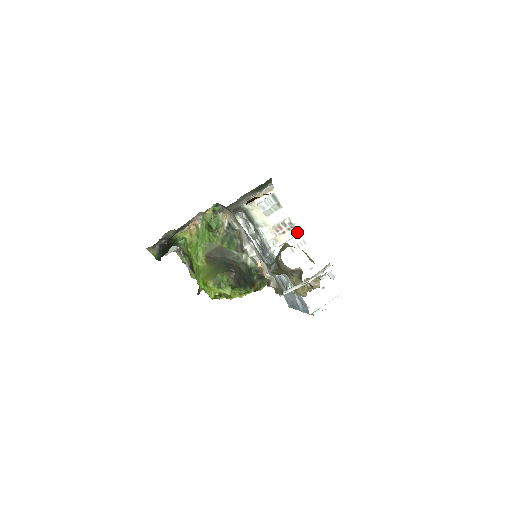
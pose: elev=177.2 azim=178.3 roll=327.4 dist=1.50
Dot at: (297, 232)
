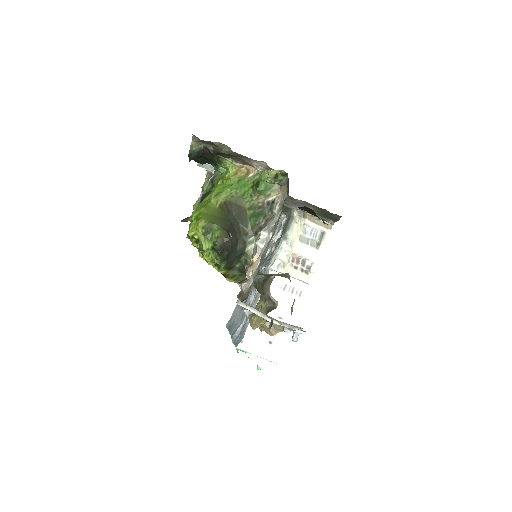
Dot at: (305, 280)
